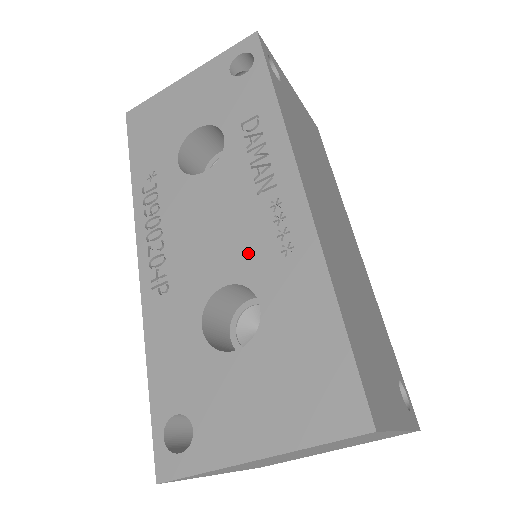
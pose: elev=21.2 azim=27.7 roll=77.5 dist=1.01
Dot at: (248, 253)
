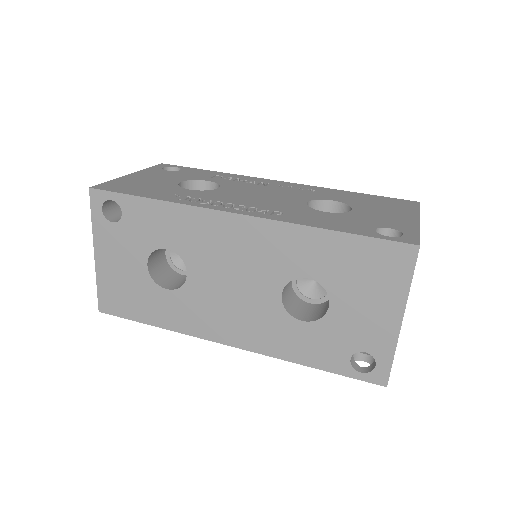
Dot at: (297, 195)
